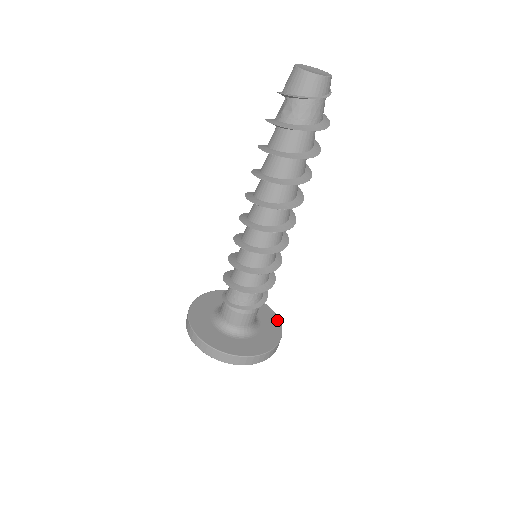
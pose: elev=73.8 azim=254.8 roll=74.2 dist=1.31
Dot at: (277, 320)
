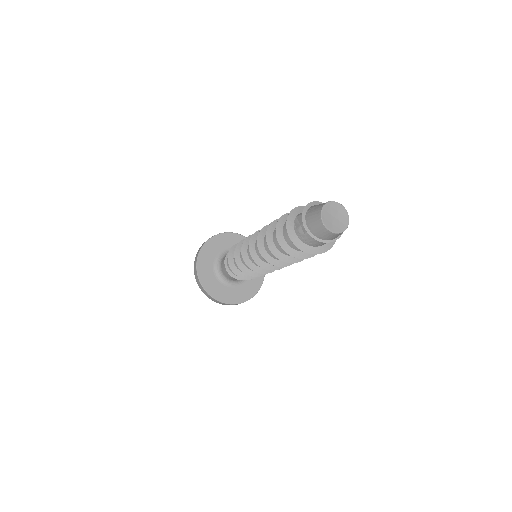
Dot at: occluded
